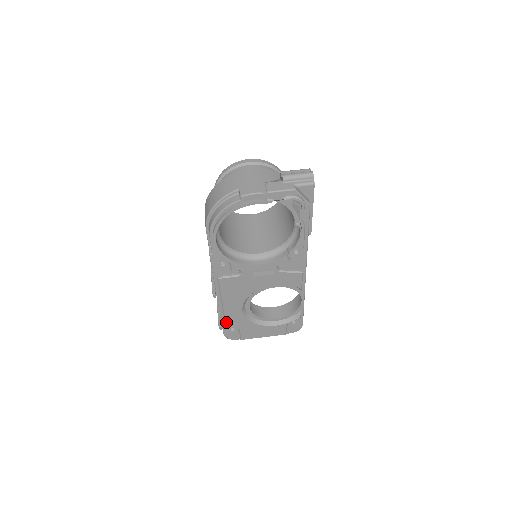
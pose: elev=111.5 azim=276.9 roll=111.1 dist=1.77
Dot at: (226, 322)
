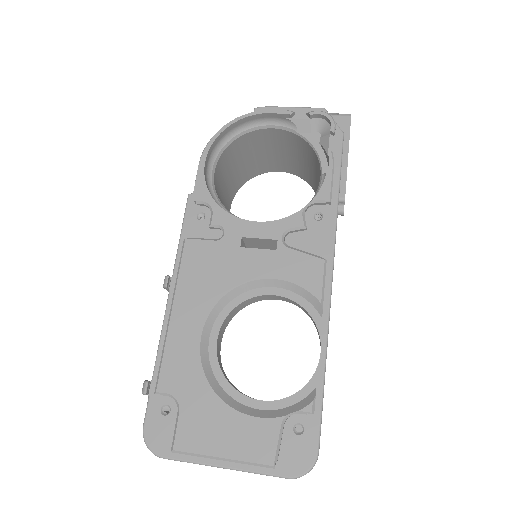
Dot at: (161, 368)
